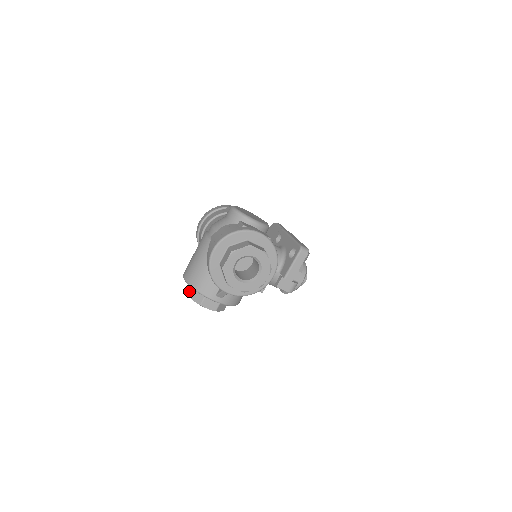
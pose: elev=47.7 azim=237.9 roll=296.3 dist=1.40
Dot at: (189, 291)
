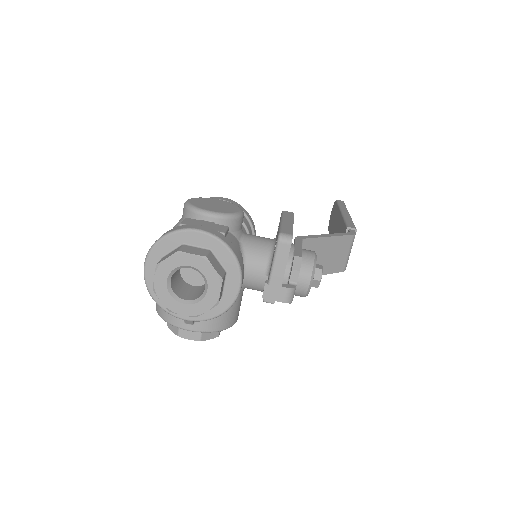
Dot at: occluded
